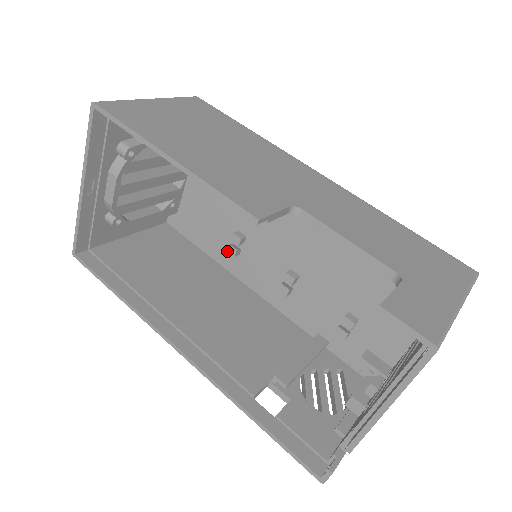
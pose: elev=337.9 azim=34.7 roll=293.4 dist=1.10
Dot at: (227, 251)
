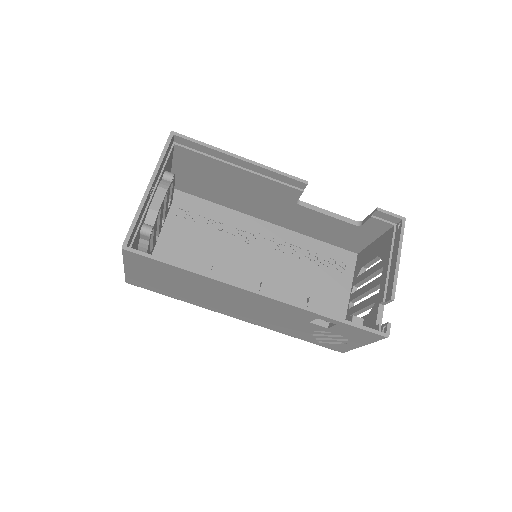
Dot at: occluded
